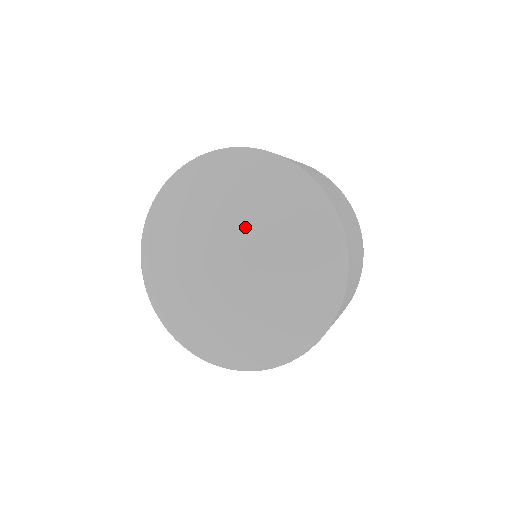
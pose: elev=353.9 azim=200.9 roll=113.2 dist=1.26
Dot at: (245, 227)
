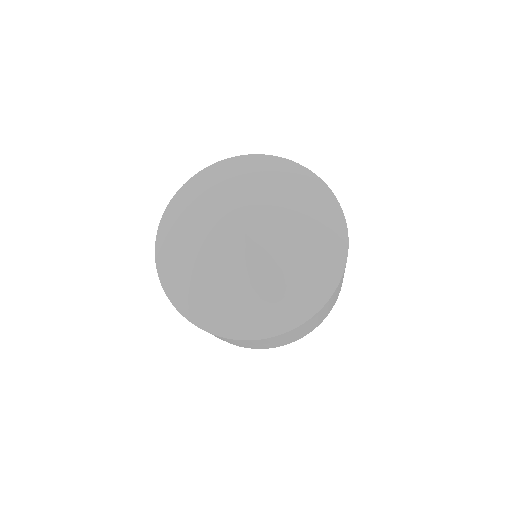
Dot at: (277, 215)
